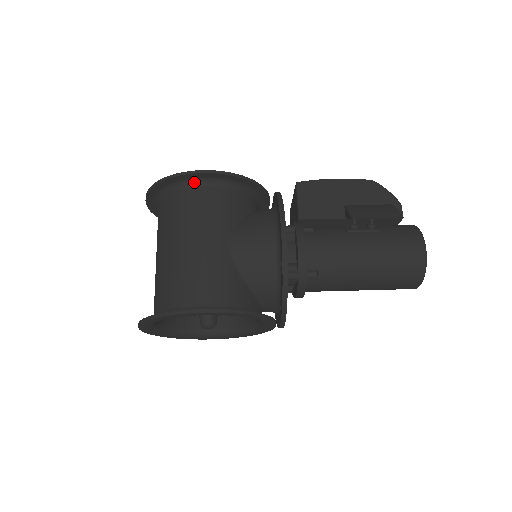
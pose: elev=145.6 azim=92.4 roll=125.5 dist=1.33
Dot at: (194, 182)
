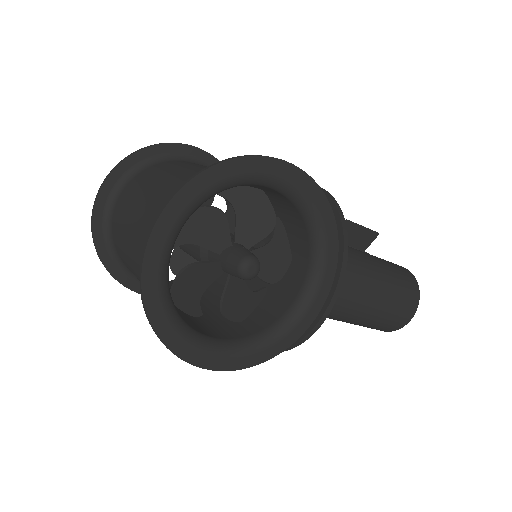
Dot at: (186, 159)
